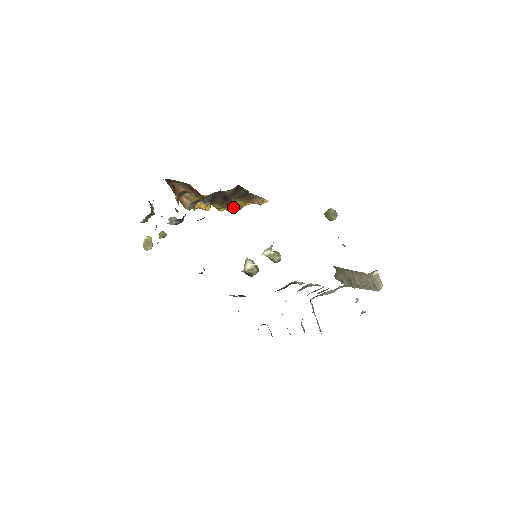
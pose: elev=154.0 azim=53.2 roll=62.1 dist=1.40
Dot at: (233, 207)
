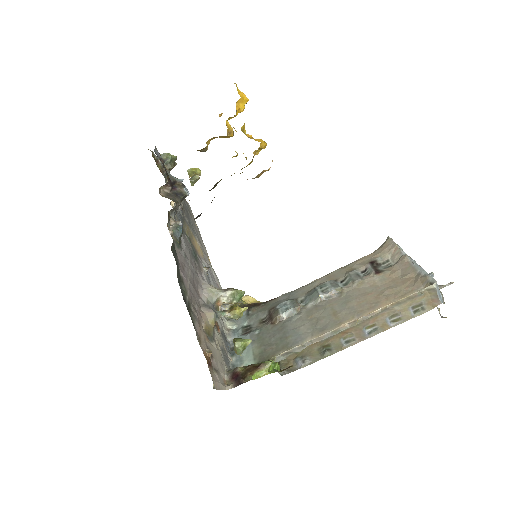
Dot at: occluded
